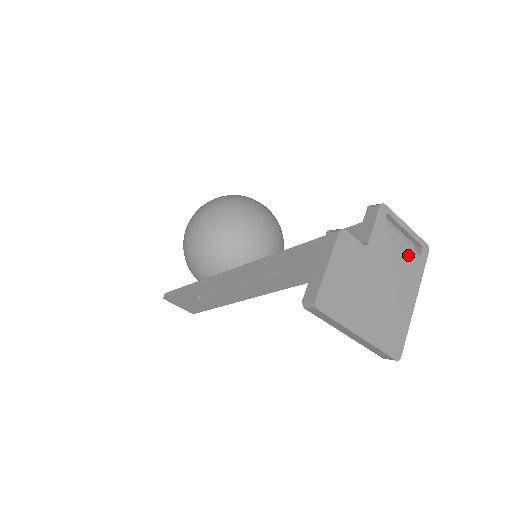
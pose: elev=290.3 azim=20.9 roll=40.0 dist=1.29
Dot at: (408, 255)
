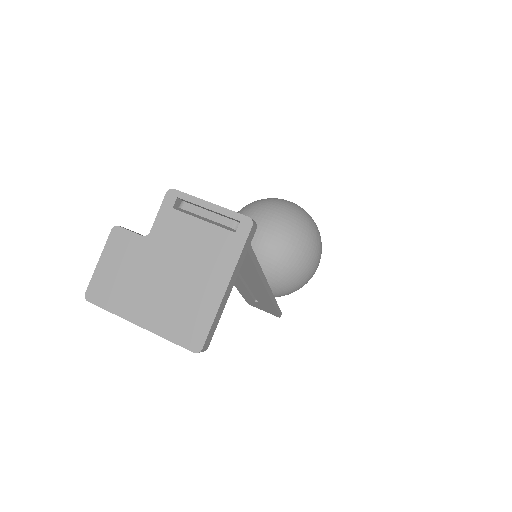
Dot at: (213, 235)
